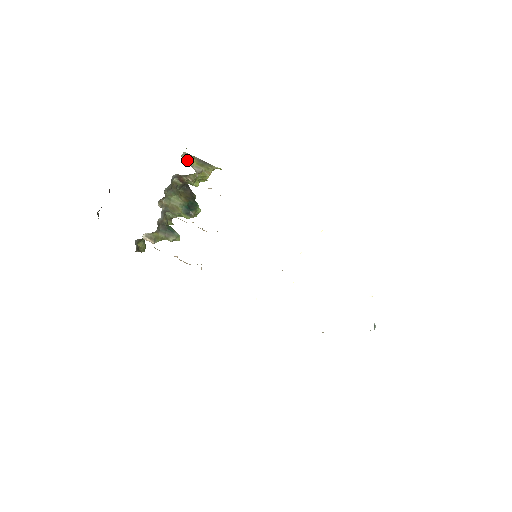
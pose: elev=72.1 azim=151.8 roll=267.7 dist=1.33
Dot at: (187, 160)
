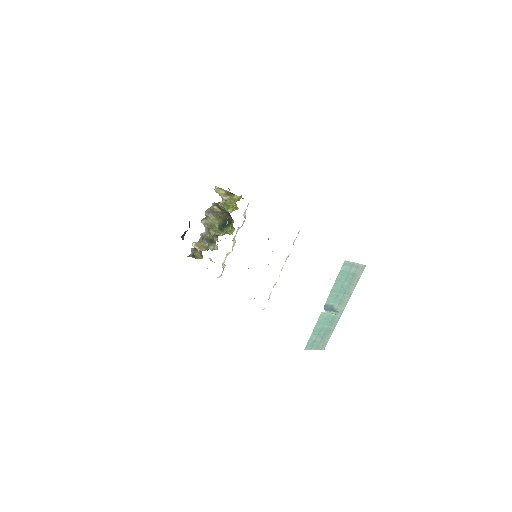
Dot at: (218, 192)
